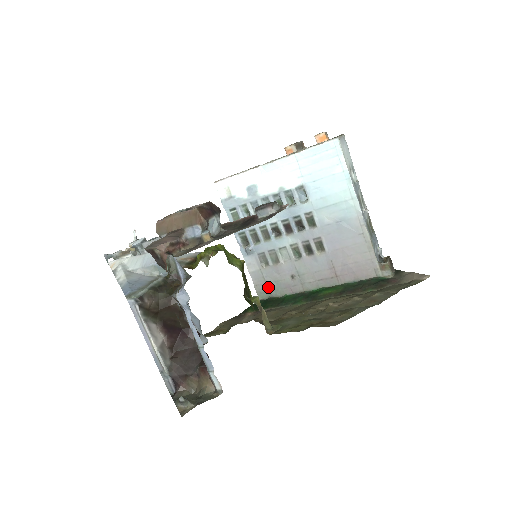
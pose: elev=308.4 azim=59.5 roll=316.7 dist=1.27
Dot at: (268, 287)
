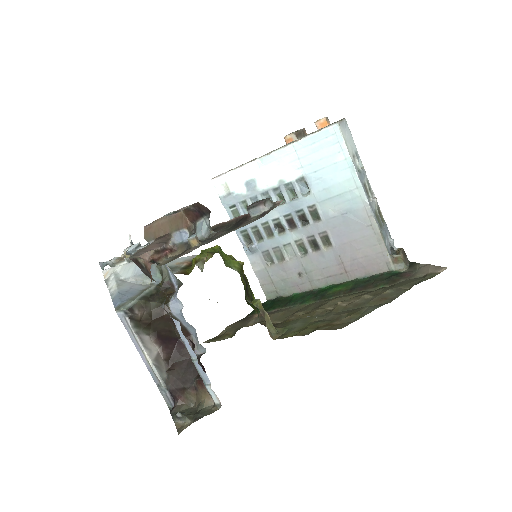
Dot at: (275, 286)
